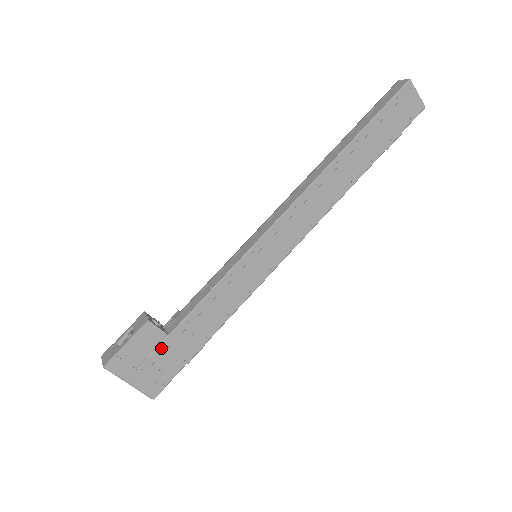
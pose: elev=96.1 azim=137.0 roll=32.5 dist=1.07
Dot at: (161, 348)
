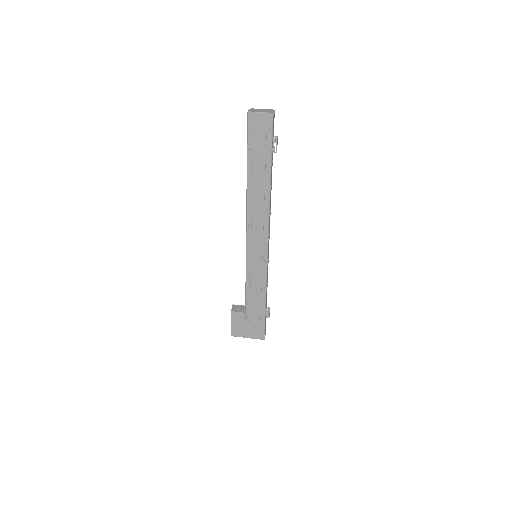
Dot at: (247, 319)
